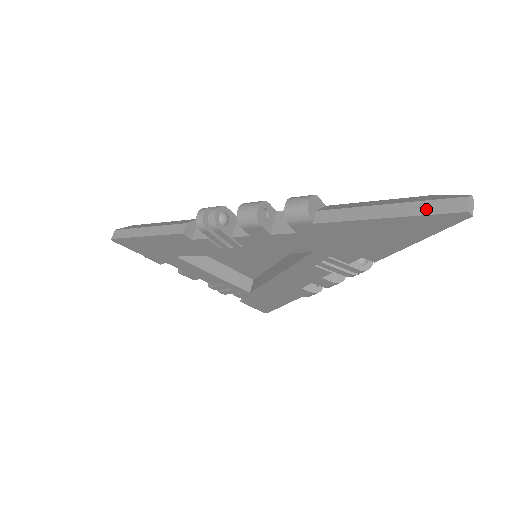
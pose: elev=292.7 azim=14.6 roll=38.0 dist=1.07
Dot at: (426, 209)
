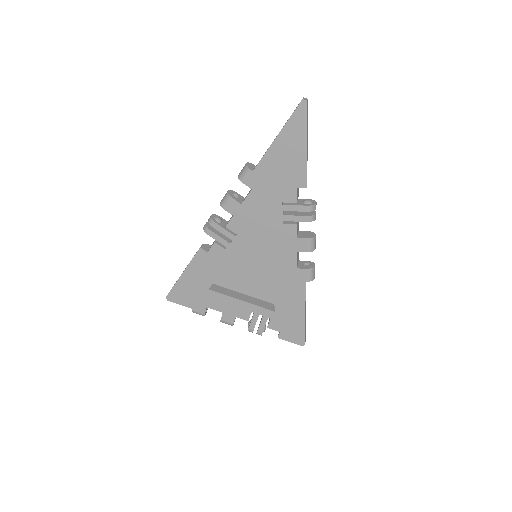
Dot at: (290, 116)
